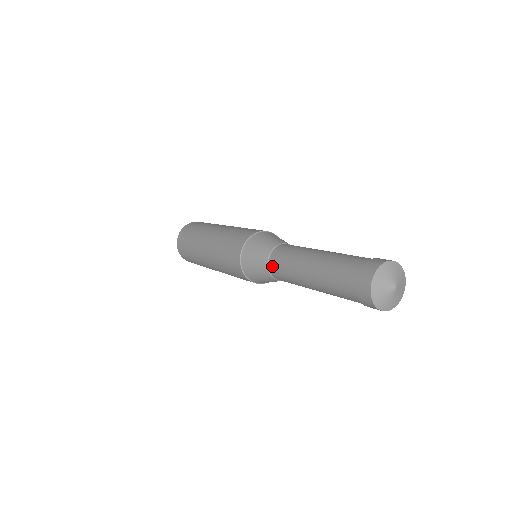
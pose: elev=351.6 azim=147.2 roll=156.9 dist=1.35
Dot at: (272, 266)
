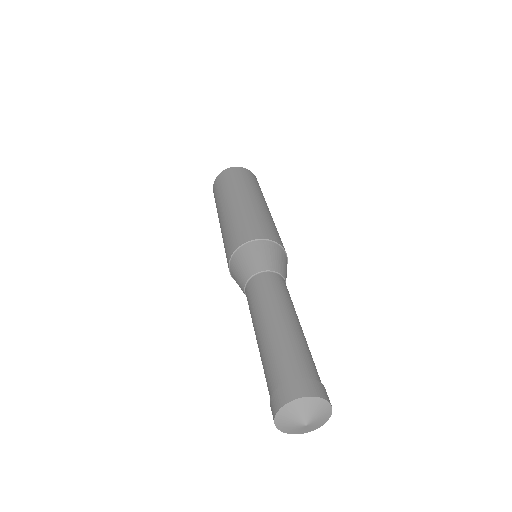
Dot at: (249, 286)
